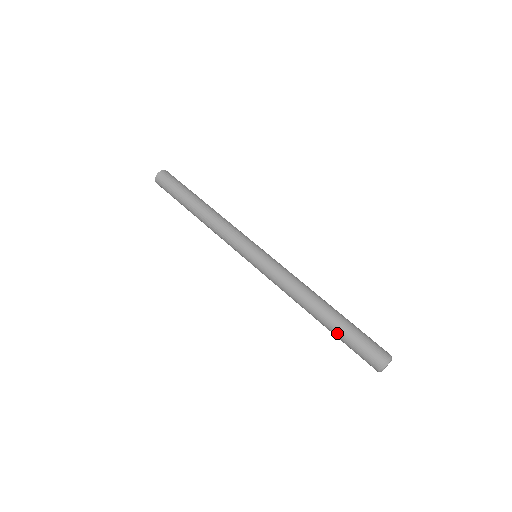
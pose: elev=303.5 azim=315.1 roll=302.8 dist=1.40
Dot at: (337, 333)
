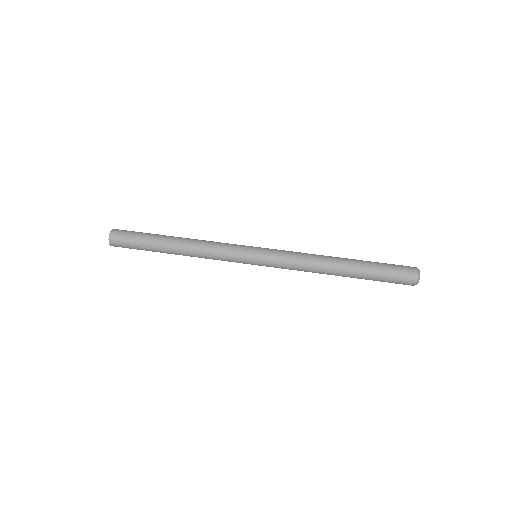
Dot at: (368, 273)
